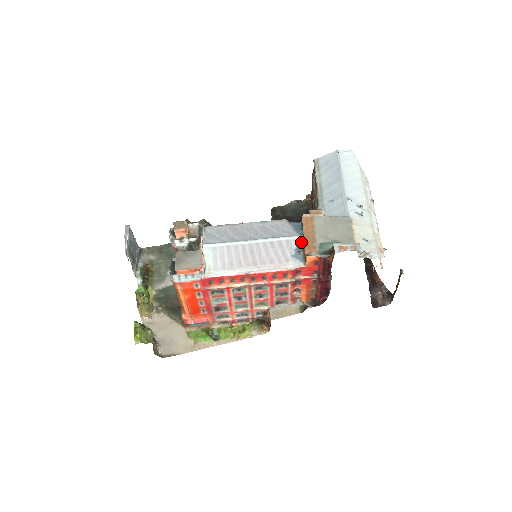
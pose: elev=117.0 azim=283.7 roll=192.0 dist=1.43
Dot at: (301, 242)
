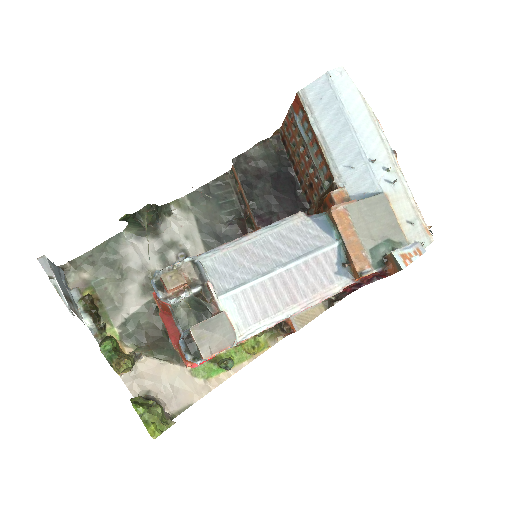
Dot at: (341, 250)
